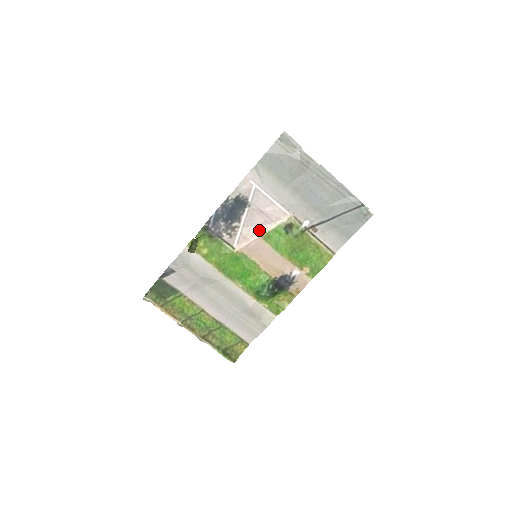
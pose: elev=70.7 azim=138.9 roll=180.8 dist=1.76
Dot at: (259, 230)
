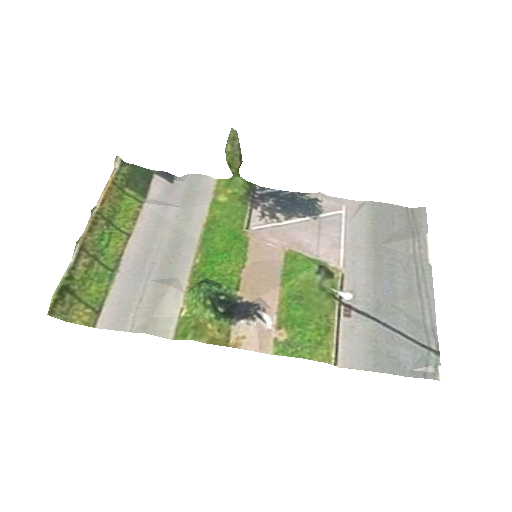
Dot at: (293, 244)
